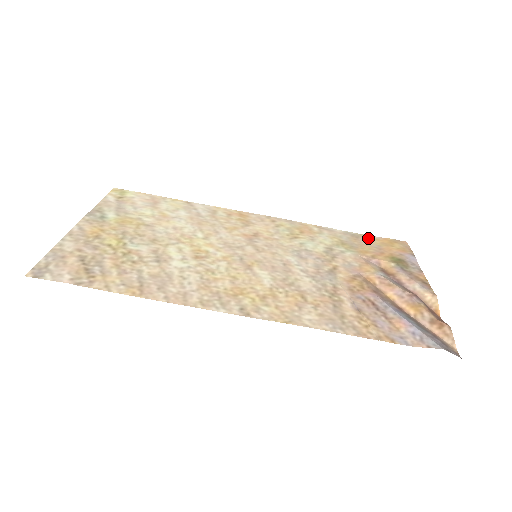
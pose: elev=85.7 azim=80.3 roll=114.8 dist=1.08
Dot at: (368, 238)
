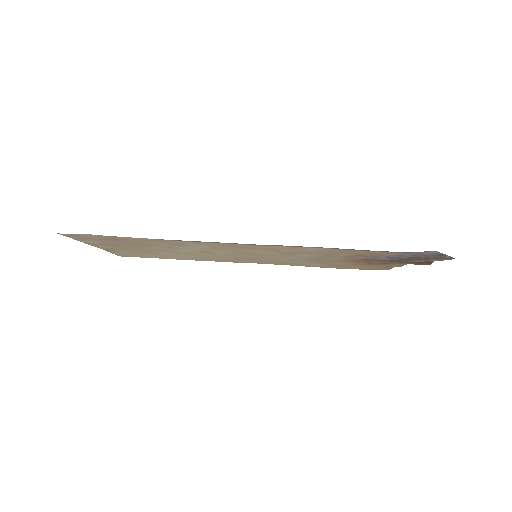
Dot at: (352, 268)
